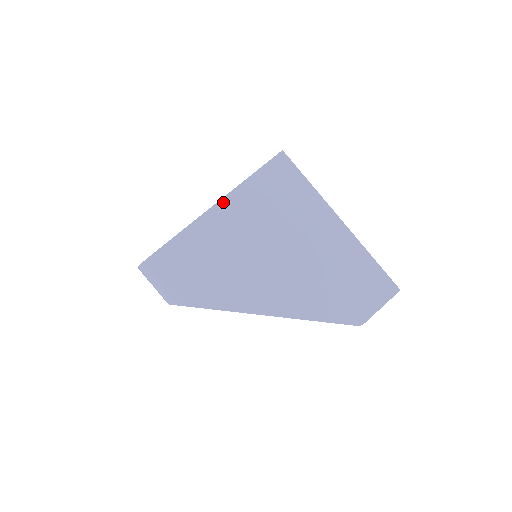
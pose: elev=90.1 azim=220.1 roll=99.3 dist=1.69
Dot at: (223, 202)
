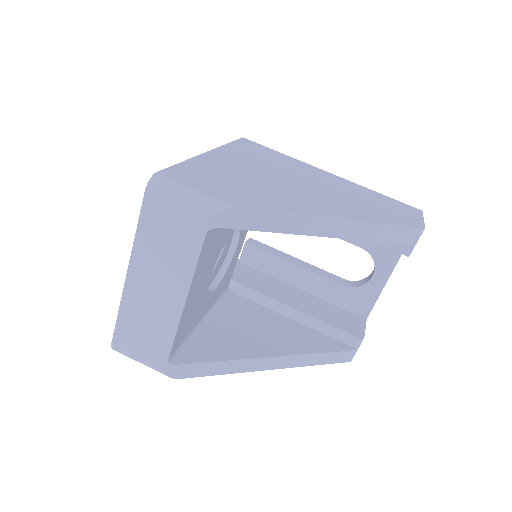
Dot at: (215, 151)
